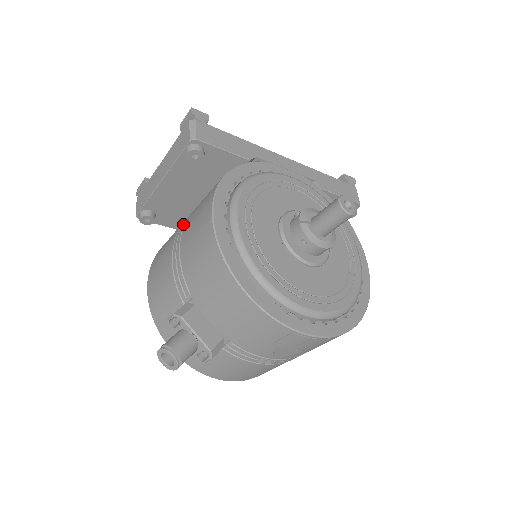
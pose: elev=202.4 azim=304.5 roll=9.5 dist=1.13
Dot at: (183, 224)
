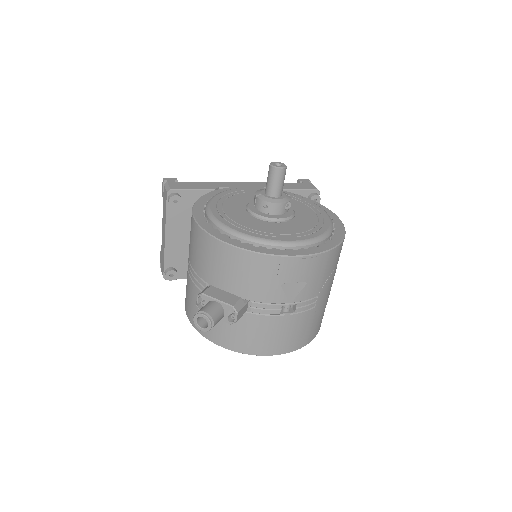
Dot at: occluded
